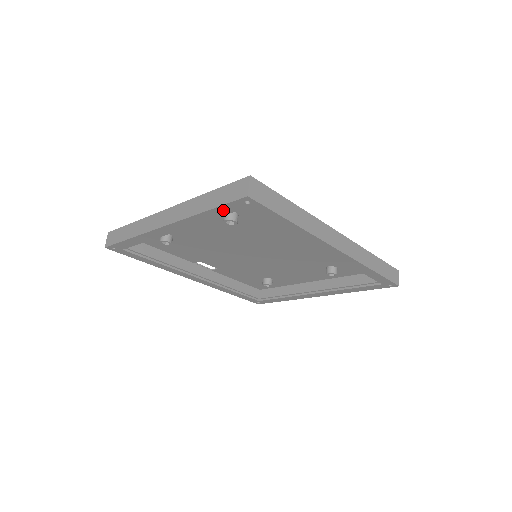
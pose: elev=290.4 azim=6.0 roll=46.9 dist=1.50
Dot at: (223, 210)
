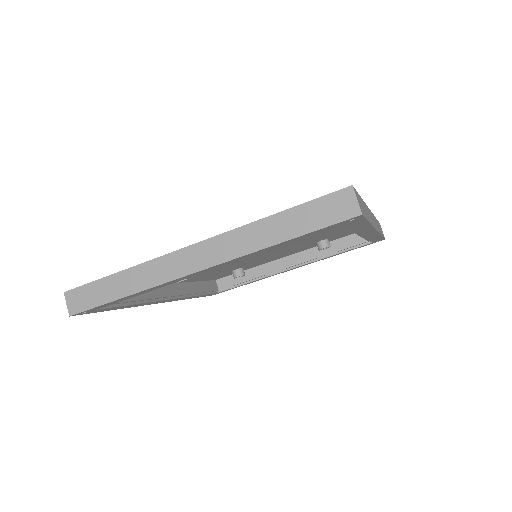
Dot at: (308, 235)
